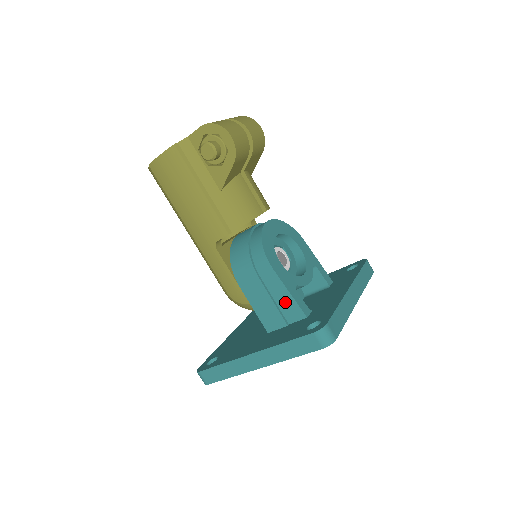
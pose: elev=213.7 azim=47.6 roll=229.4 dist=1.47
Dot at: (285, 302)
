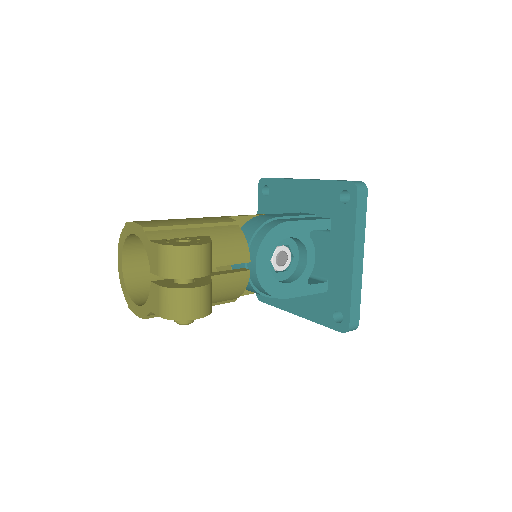
Dot at: occluded
